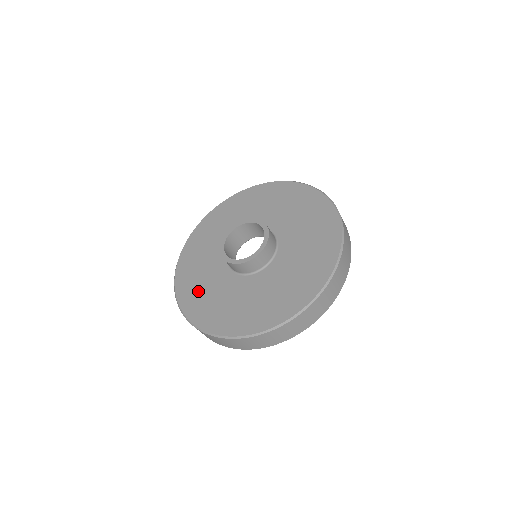
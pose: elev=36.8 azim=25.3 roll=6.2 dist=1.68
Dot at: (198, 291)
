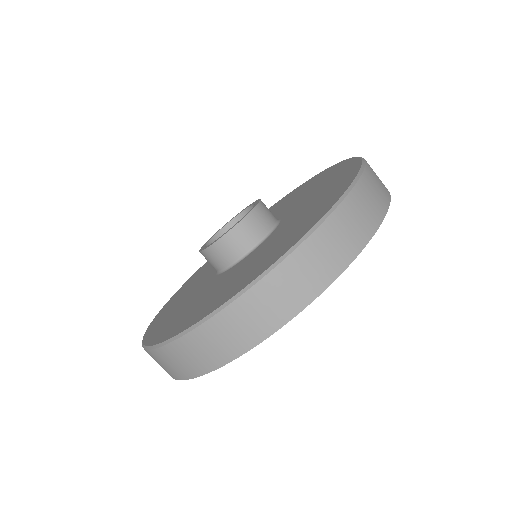
Dot at: (181, 295)
